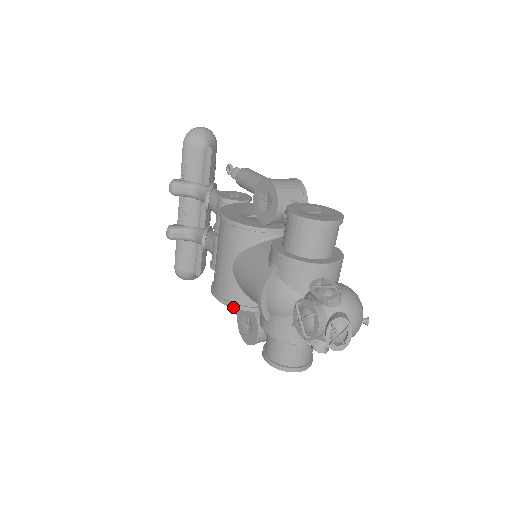
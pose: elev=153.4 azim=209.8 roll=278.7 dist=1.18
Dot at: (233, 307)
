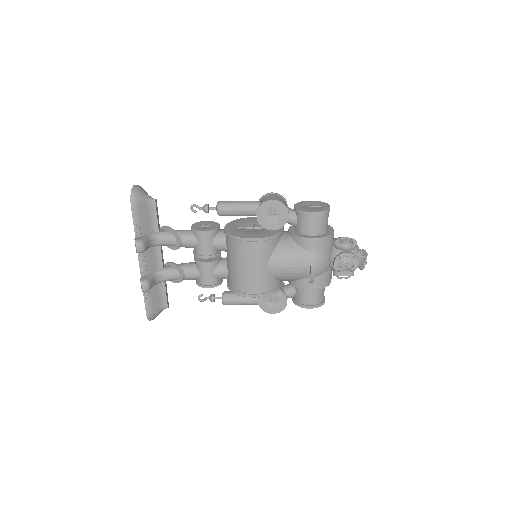
Dot at: occluded
